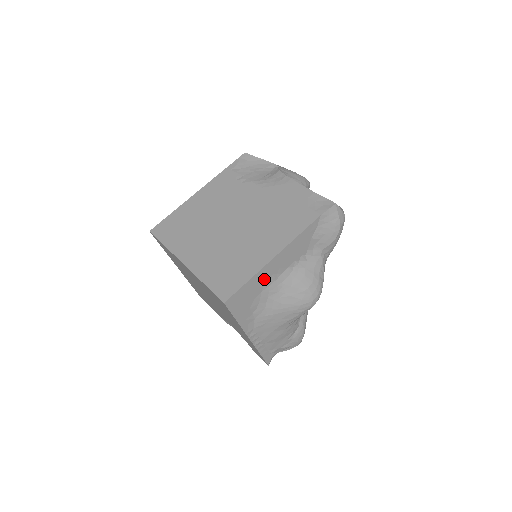
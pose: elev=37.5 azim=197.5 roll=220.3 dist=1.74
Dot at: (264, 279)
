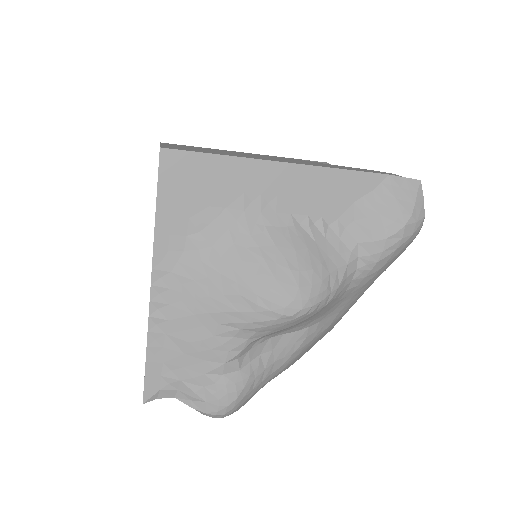
Dot at: (244, 186)
